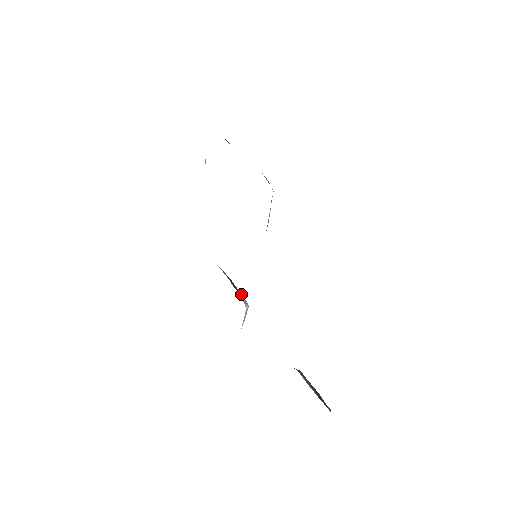
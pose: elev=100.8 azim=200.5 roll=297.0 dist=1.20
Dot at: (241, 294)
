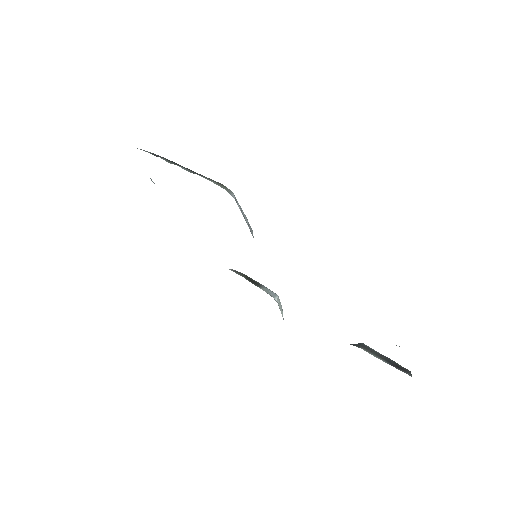
Dot at: (264, 287)
